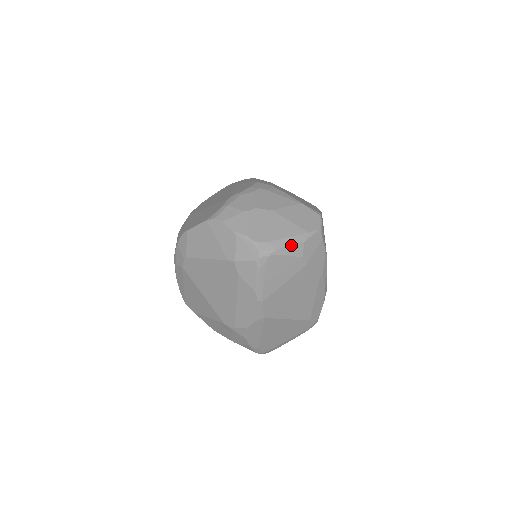
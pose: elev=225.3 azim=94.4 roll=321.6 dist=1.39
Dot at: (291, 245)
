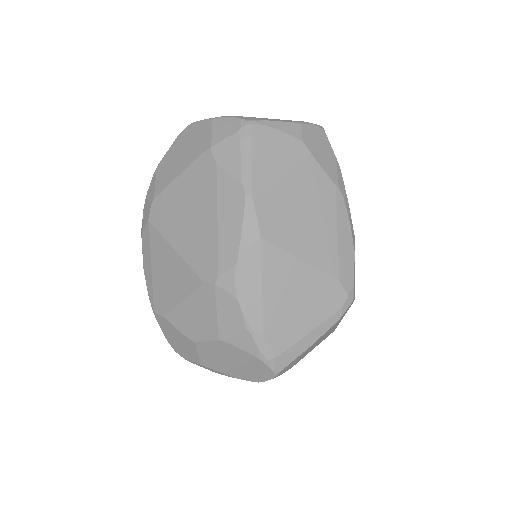
Dot at: (284, 122)
